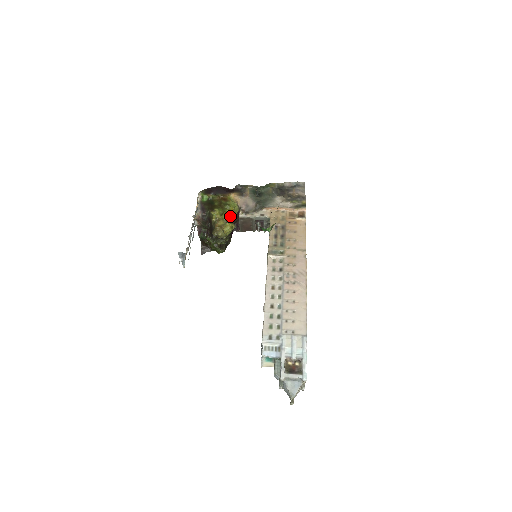
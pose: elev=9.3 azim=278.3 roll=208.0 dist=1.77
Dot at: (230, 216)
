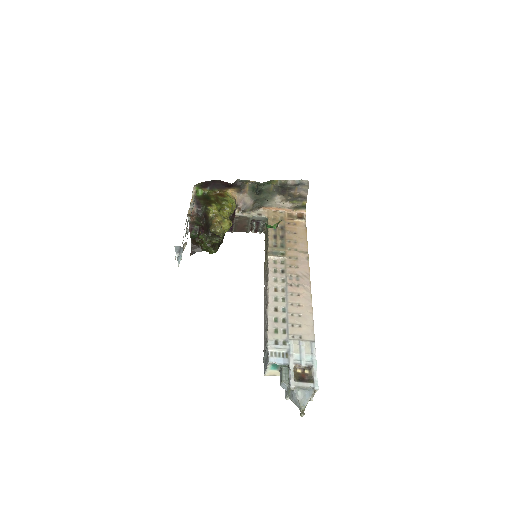
Dot at: (228, 213)
